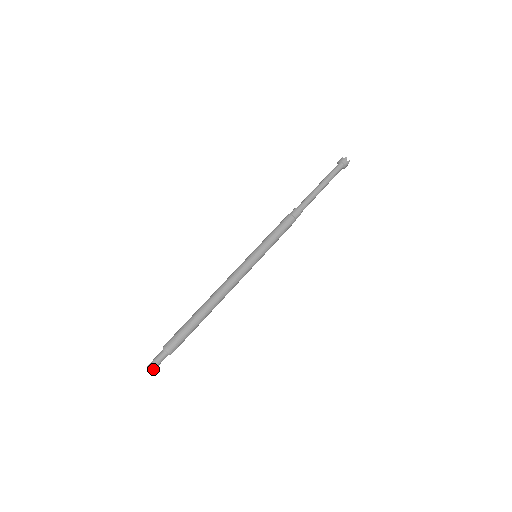
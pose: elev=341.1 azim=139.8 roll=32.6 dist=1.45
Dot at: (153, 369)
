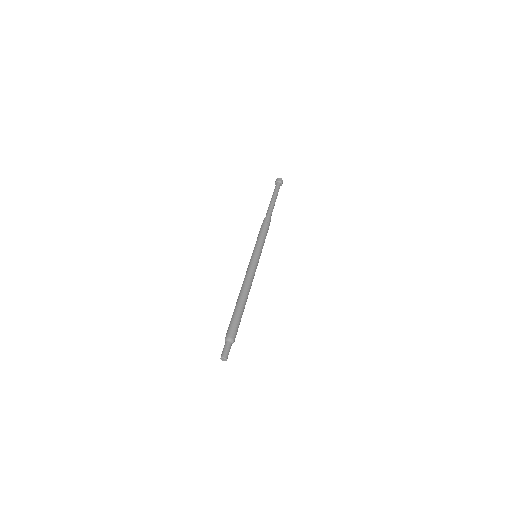
Dot at: (227, 358)
